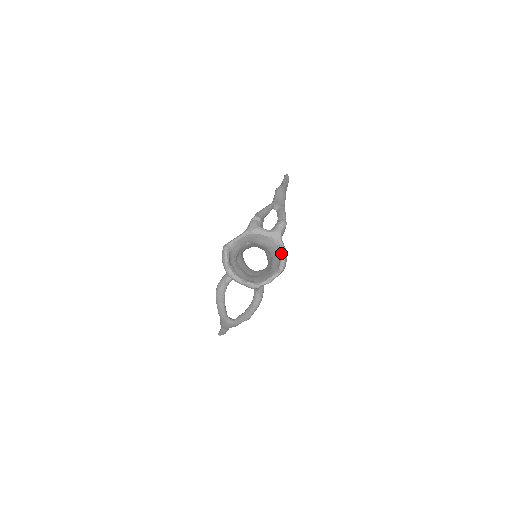
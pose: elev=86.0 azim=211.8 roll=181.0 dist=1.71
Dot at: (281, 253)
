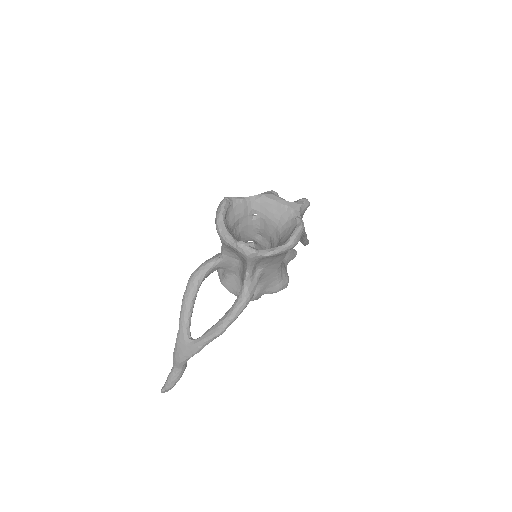
Dot at: (296, 224)
